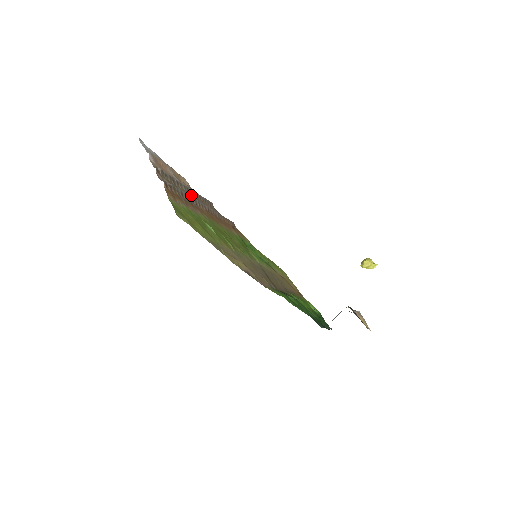
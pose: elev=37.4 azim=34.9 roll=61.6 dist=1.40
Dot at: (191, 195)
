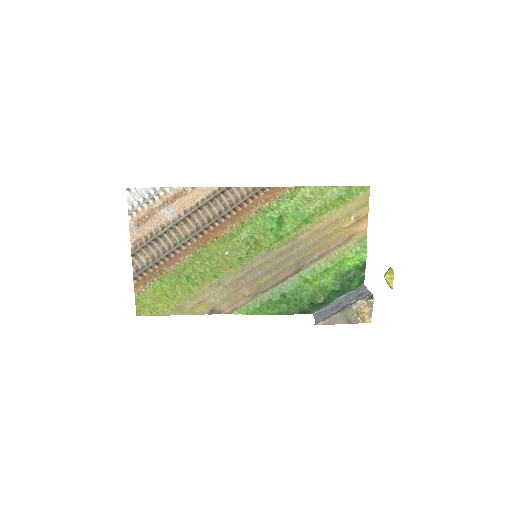
Dot at: (183, 225)
